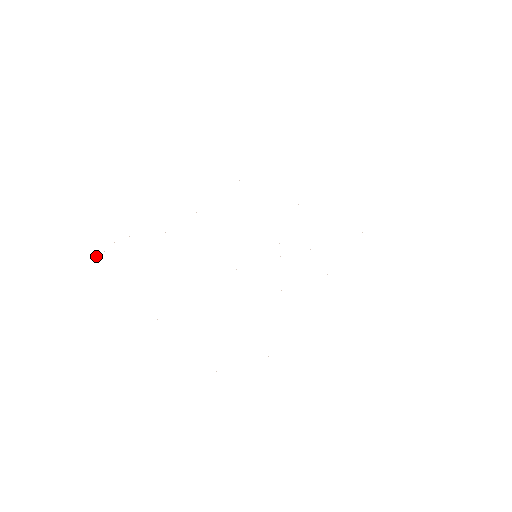
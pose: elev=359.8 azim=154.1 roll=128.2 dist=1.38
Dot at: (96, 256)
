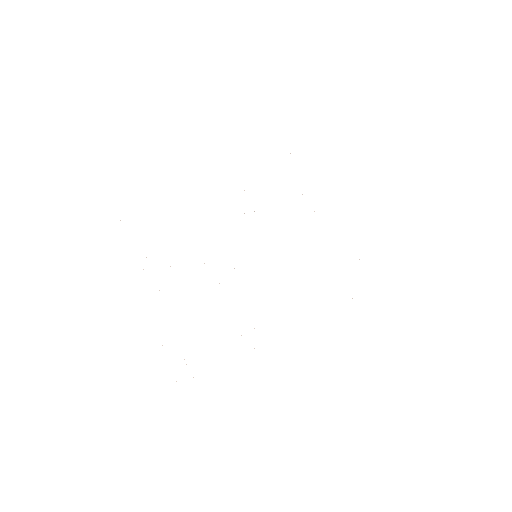
Dot at: occluded
